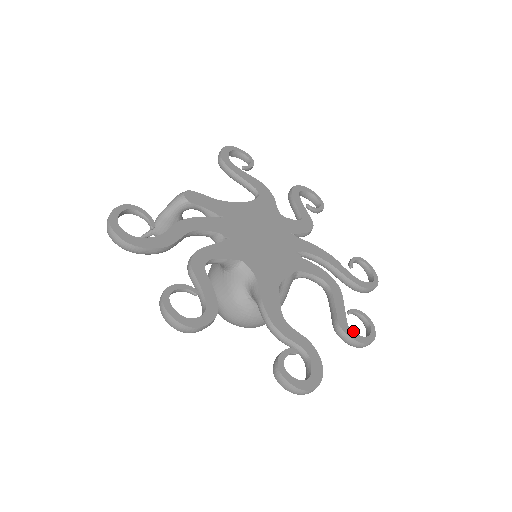
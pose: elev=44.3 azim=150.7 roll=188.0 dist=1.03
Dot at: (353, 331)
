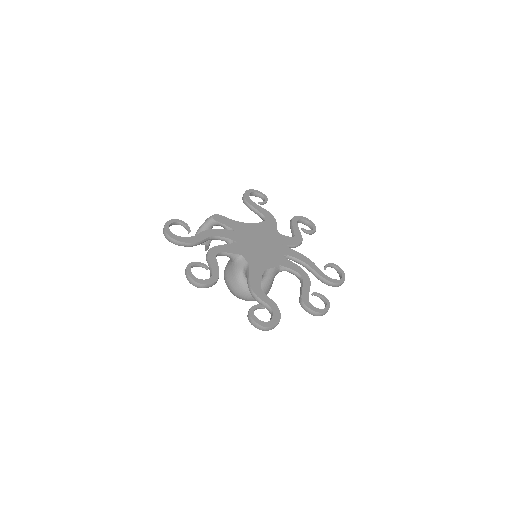
Dot at: (311, 304)
